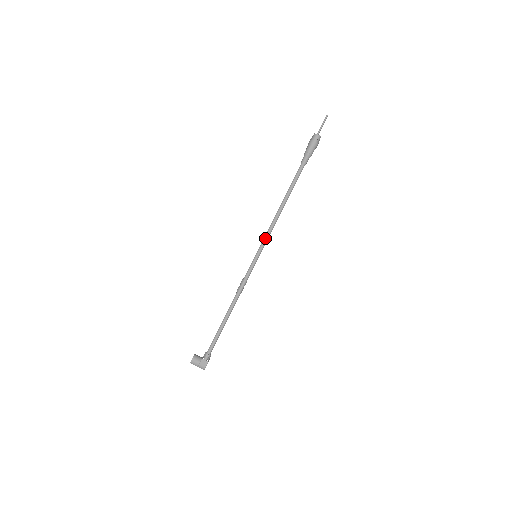
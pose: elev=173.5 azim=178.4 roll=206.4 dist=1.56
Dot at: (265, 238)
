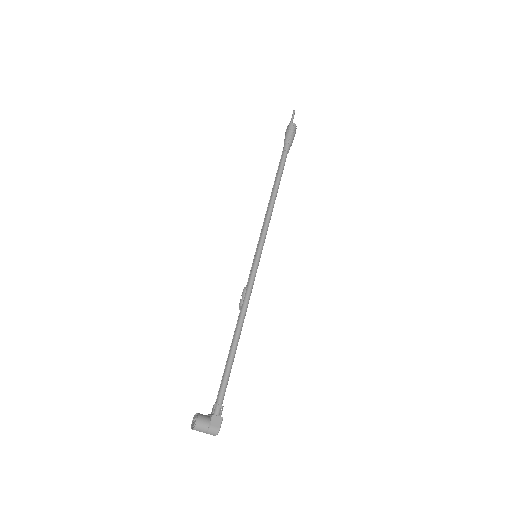
Dot at: (264, 231)
